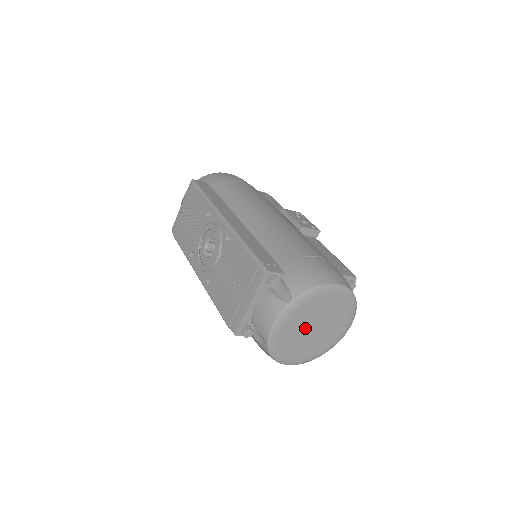
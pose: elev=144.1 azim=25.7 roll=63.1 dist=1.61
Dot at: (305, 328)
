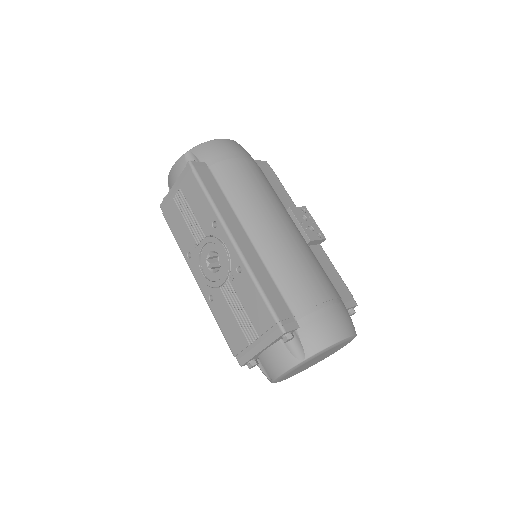
Dot at: (308, 364)
